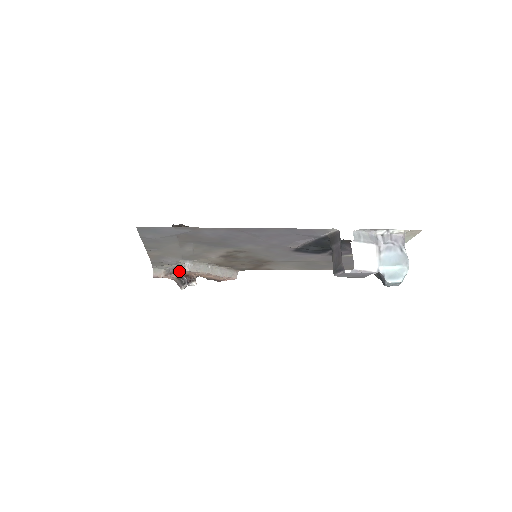
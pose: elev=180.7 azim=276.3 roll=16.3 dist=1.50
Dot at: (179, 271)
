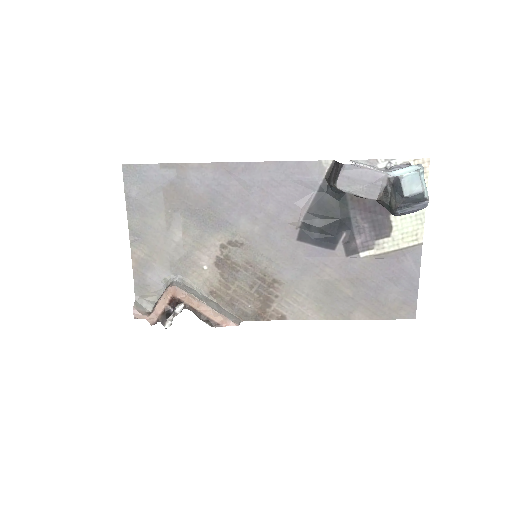
Dot at: (165, 291)
